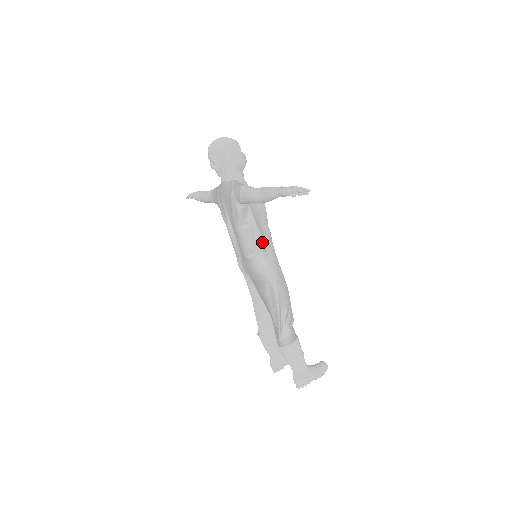
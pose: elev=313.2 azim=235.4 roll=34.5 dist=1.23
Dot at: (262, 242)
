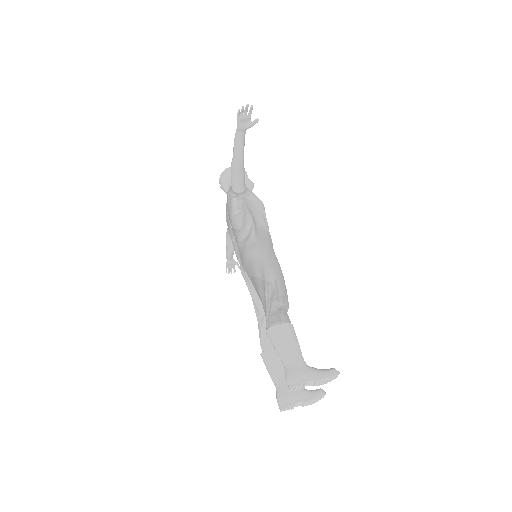
Dot at: (253, 225)
